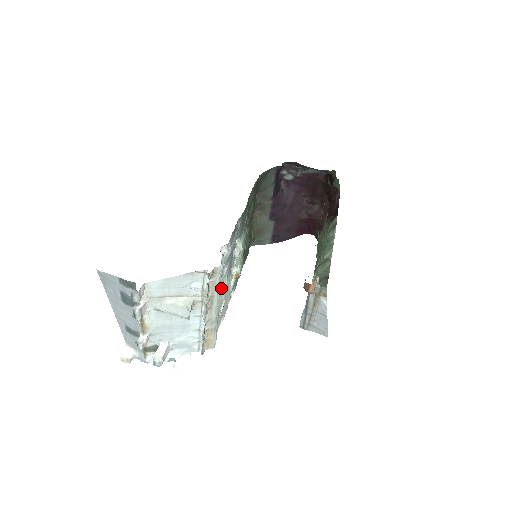
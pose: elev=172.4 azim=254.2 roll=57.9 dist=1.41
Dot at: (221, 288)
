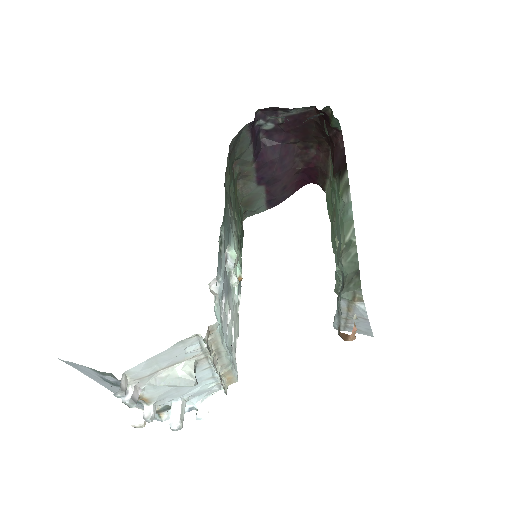
Dot at: (225, 324)
